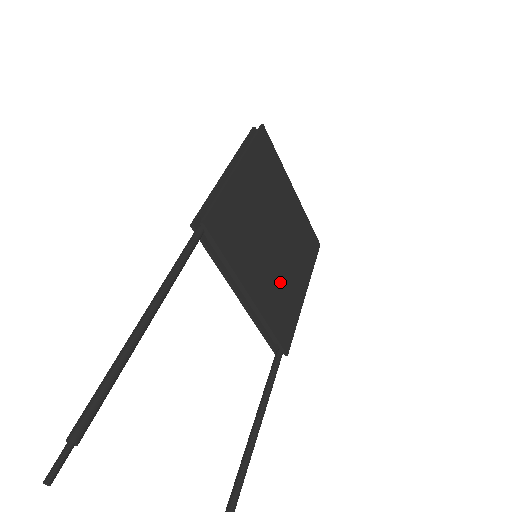
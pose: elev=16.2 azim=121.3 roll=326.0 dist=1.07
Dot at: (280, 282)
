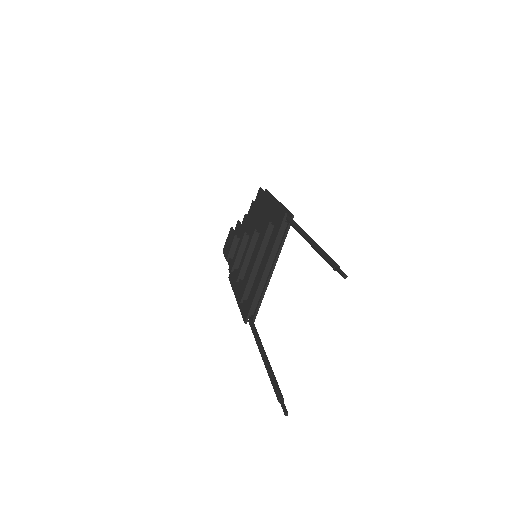
Dot at: occluded
